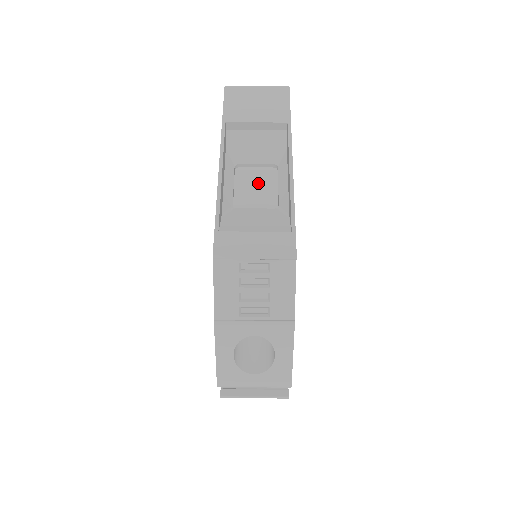
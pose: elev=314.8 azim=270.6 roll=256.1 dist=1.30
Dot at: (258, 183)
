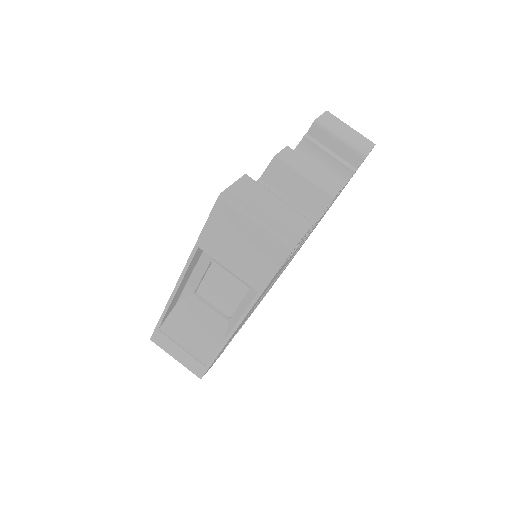
Dot at: (227, 286)
